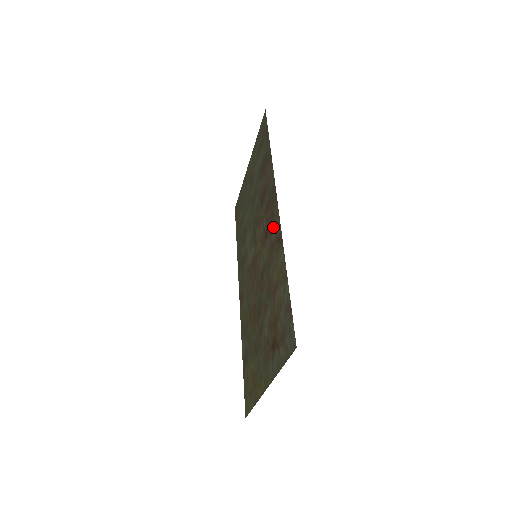
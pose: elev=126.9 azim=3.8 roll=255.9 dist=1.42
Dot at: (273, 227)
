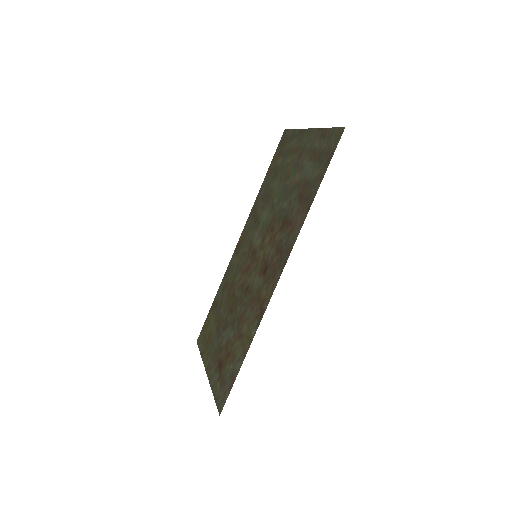
Dot at: (268, 285)
